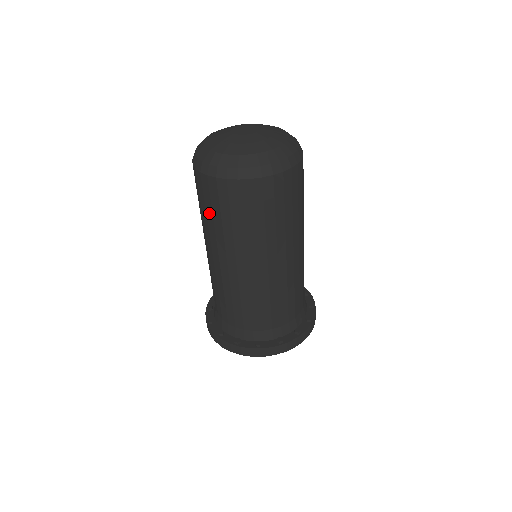
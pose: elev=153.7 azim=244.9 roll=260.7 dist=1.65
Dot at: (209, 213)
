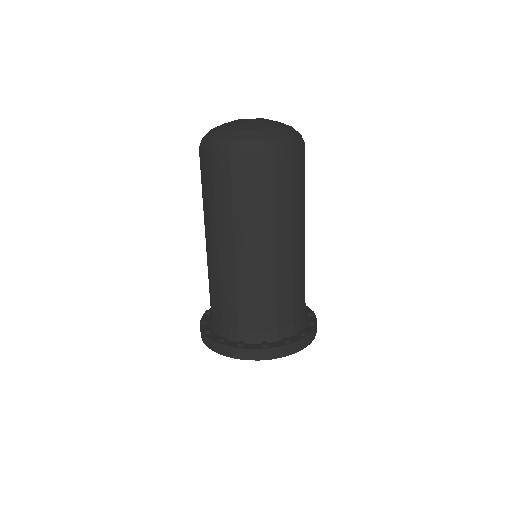
Dot at: (236, 195)
